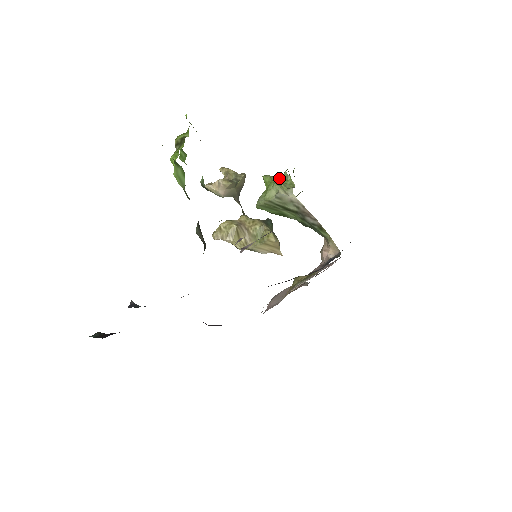
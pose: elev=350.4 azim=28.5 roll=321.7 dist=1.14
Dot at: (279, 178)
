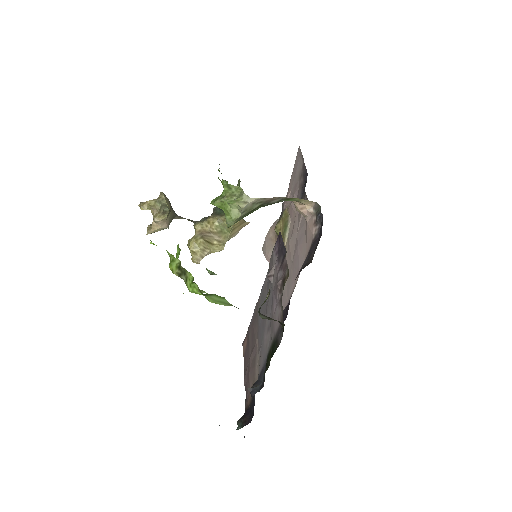
Dot at: (224, 194)
